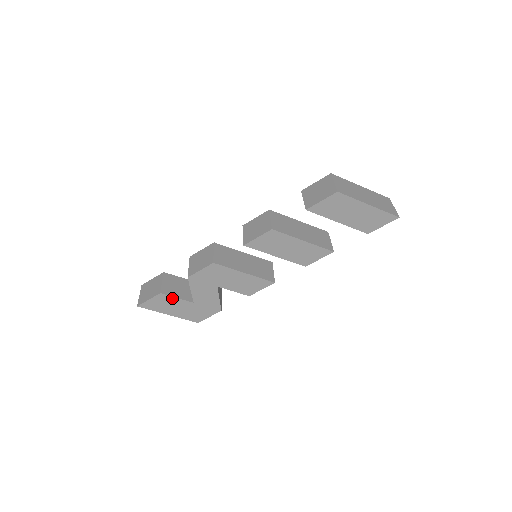
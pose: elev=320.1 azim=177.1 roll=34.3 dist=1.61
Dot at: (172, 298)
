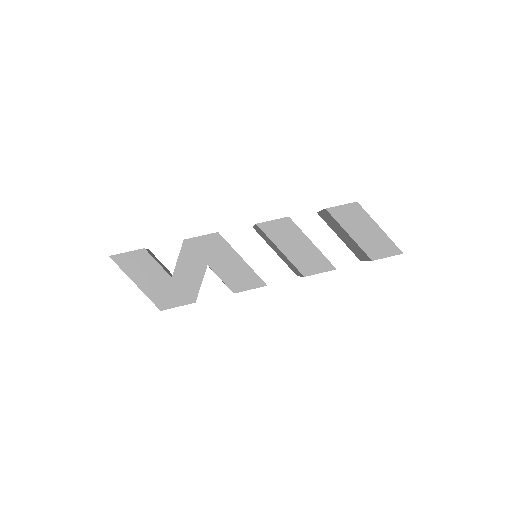
Dot at: (153, 261)
